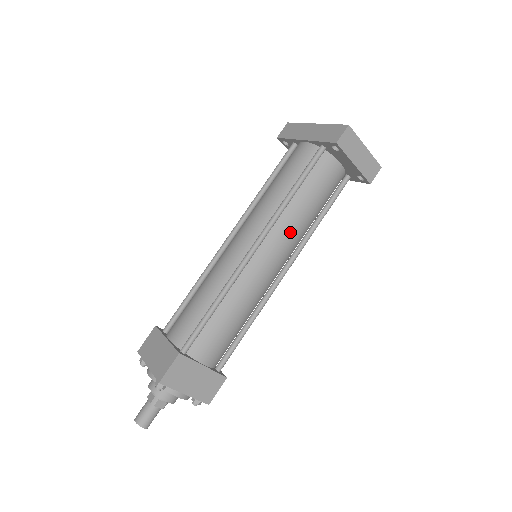
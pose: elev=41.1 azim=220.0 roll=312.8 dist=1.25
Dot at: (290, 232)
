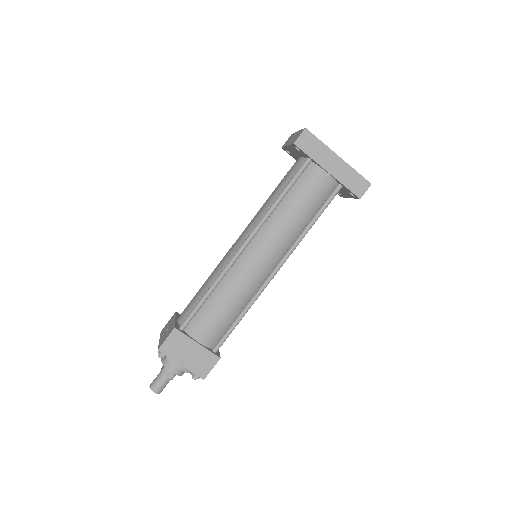
Dot at: occluded
